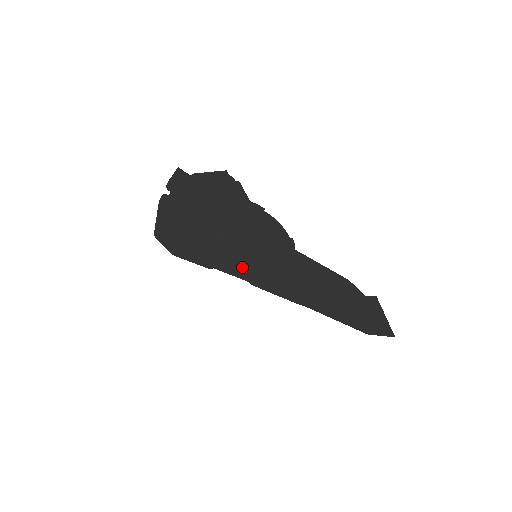
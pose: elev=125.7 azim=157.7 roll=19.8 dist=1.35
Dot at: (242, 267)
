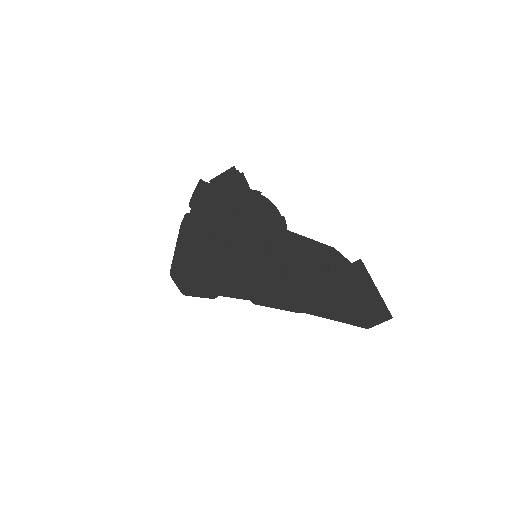
Dot at: (244, 280)
